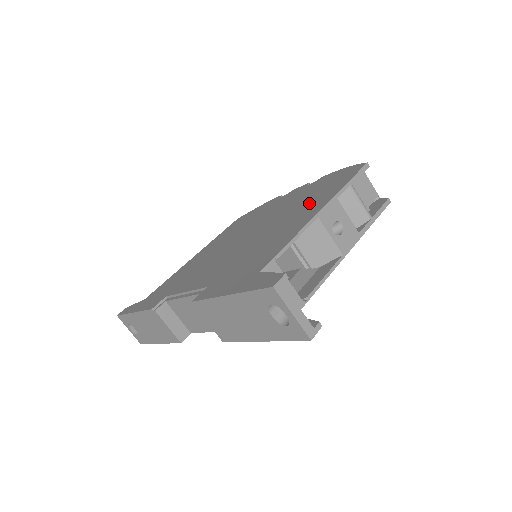
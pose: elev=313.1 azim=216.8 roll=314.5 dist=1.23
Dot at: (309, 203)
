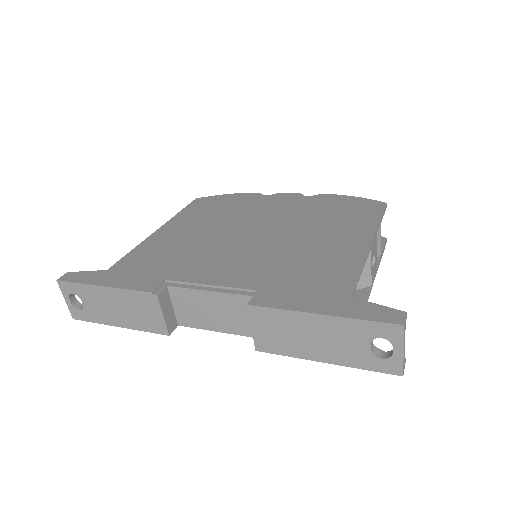
Dot at: (338, 225)
